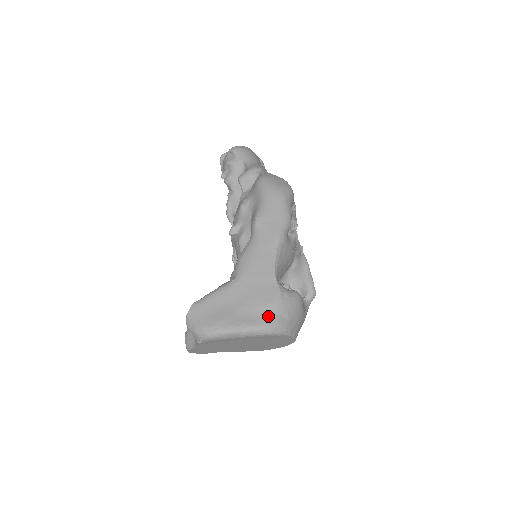
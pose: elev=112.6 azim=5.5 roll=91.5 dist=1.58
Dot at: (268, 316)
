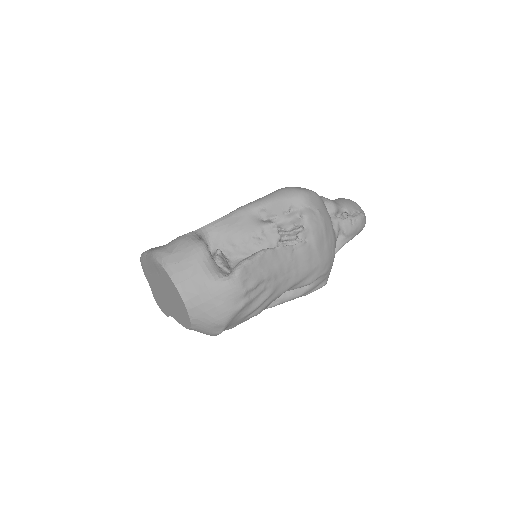
Dot at: (165, 245)
